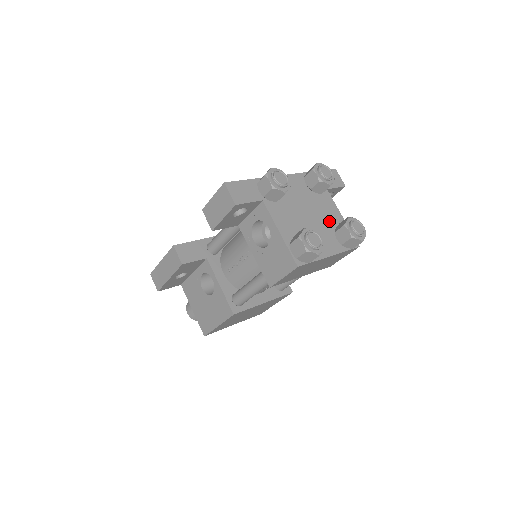
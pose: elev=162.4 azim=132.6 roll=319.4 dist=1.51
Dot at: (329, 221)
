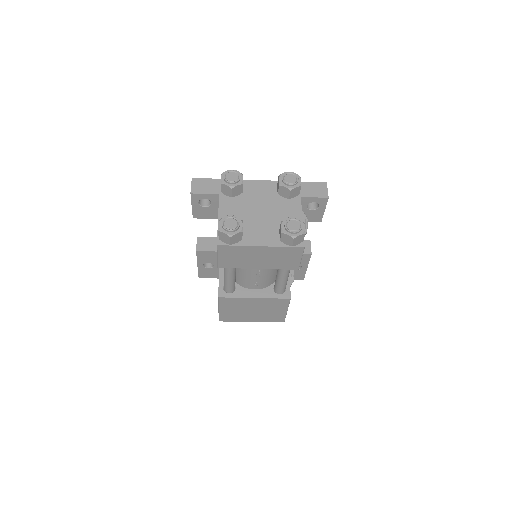
Dot at: occluded
